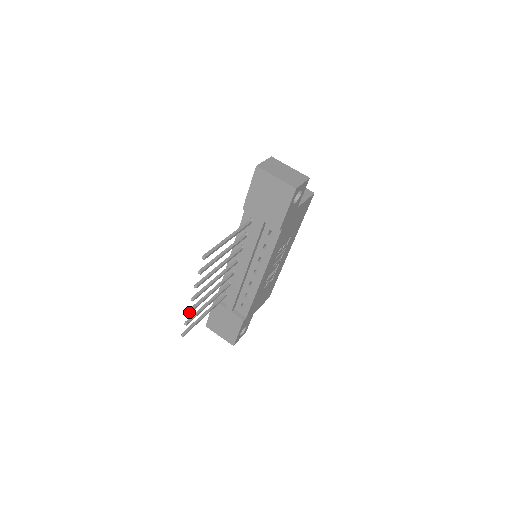
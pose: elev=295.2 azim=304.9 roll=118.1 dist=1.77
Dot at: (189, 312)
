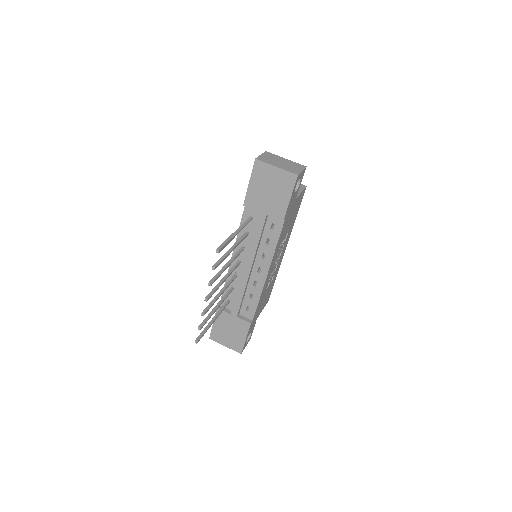
Dot at: (203, 314)
